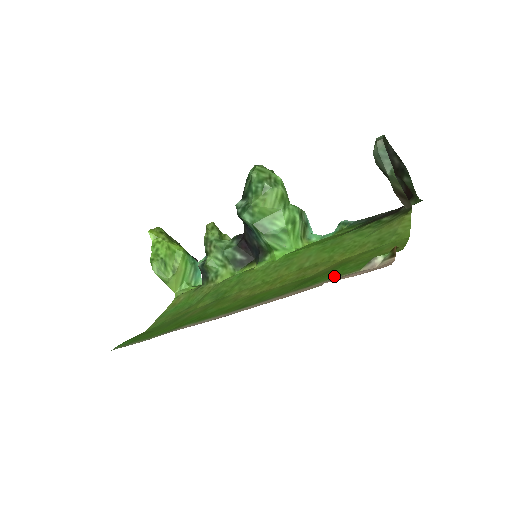
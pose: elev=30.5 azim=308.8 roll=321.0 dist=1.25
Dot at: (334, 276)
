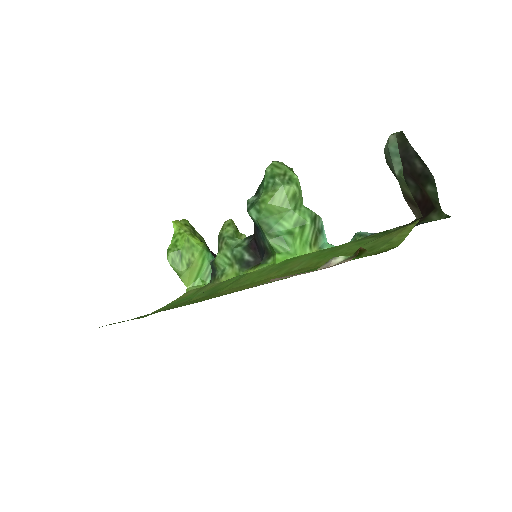
Dot at: occluded
